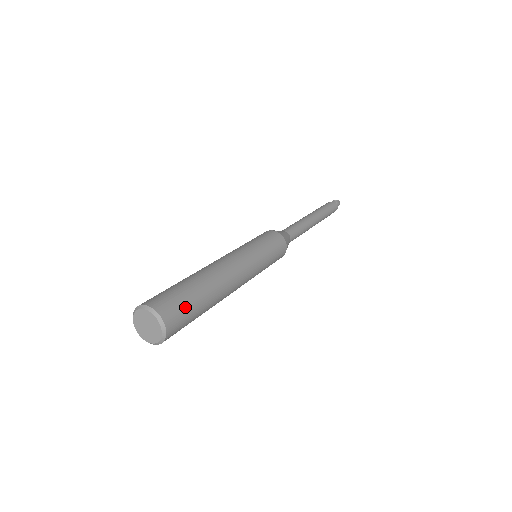
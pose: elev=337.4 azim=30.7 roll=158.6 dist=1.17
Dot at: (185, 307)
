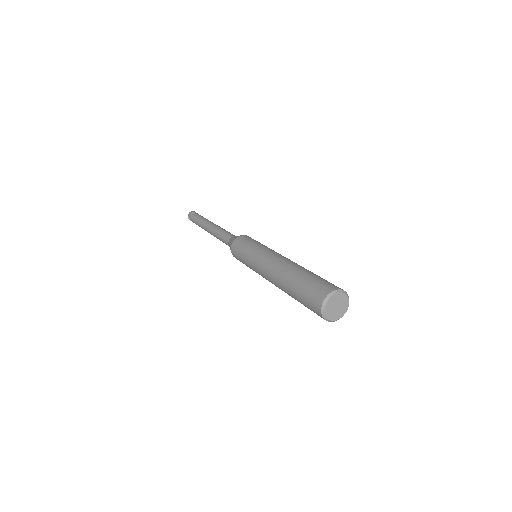
Dot at: occluded
